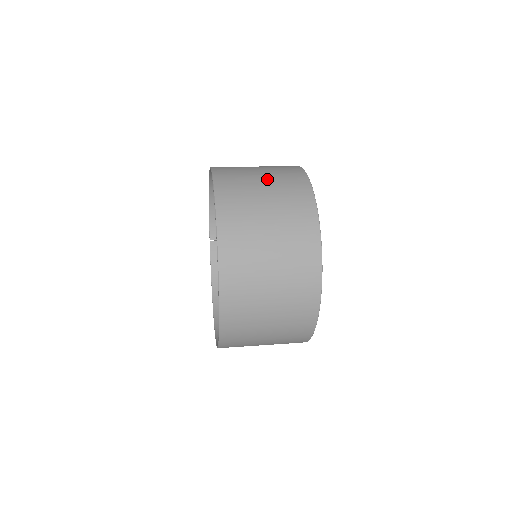
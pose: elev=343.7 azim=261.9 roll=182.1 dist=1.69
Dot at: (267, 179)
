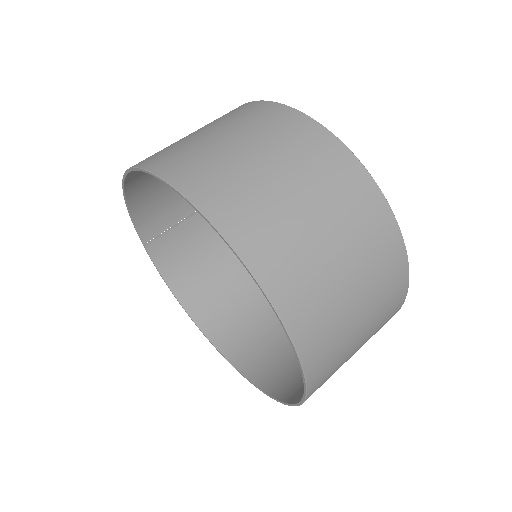
Dot at: (275, 162)
